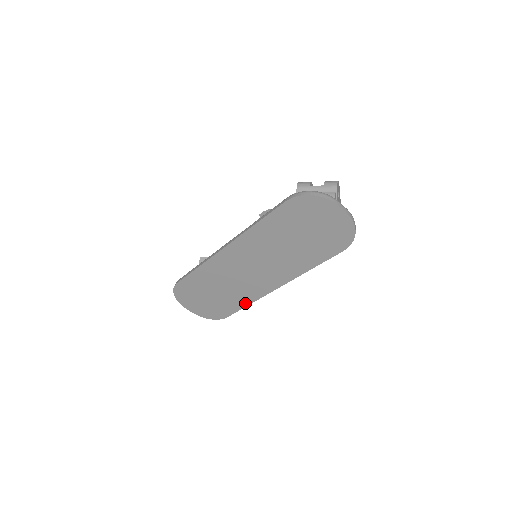
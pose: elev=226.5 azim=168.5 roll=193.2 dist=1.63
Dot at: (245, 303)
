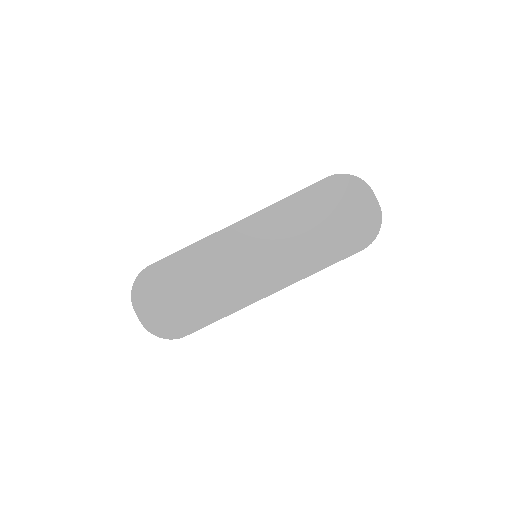
Dot at: (221, 313)
